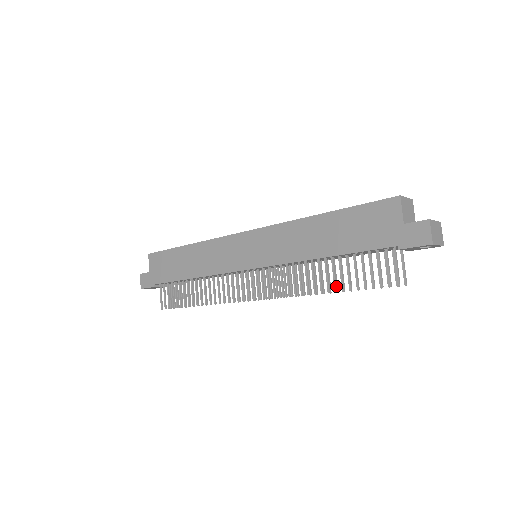
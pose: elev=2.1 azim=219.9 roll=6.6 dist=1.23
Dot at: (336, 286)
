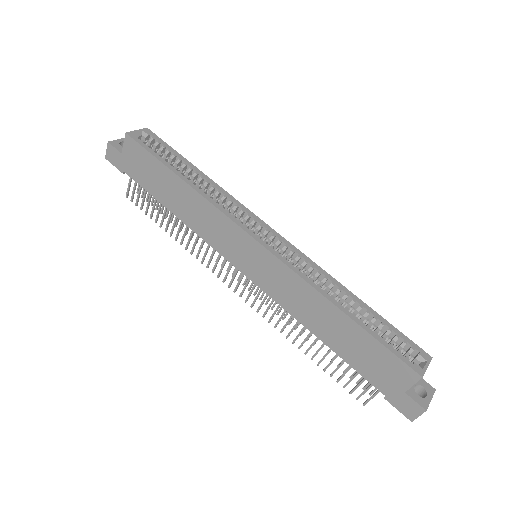
Dot at: occluded
